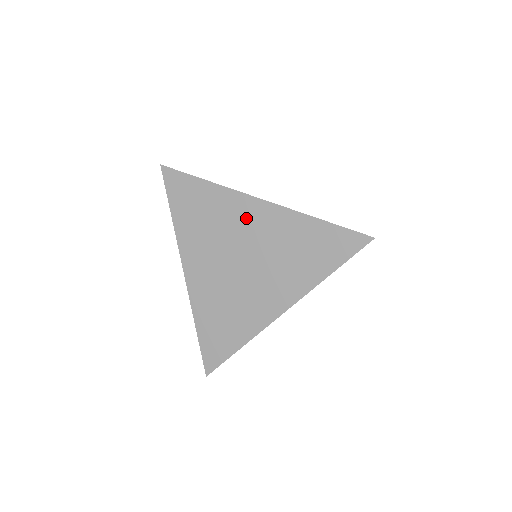
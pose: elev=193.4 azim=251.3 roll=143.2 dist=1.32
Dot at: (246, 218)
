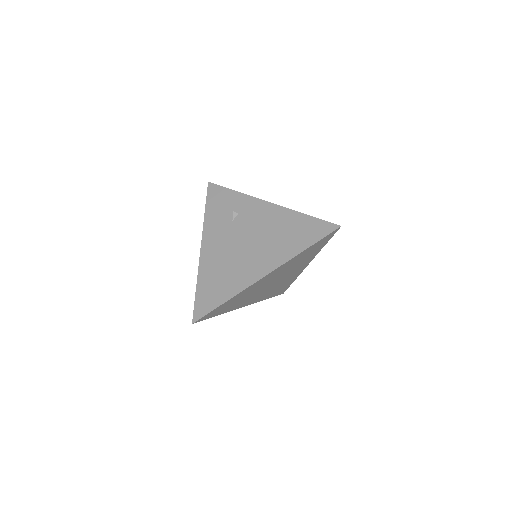
Dot at: (256, 213)
